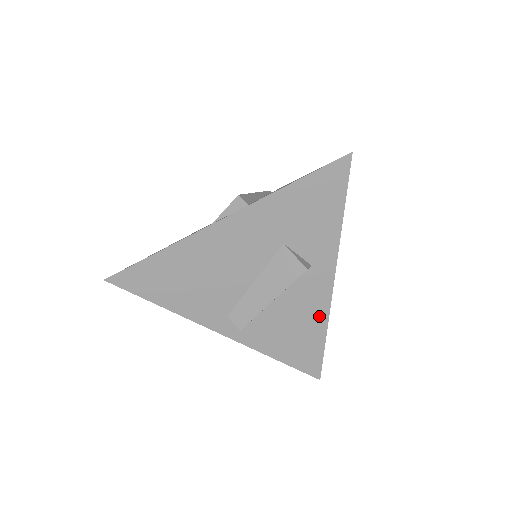
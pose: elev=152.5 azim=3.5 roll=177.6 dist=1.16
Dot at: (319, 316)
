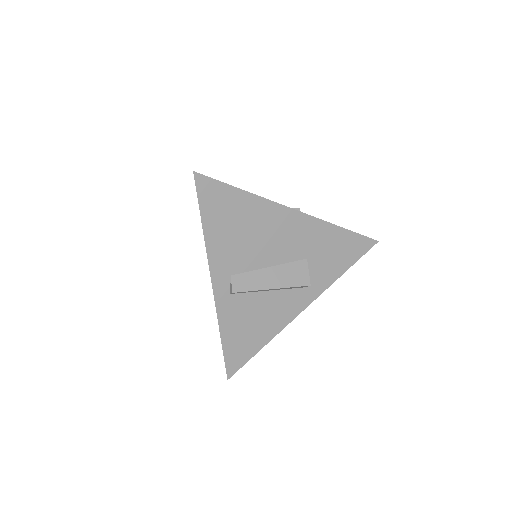
Dot at: (275, 327)
